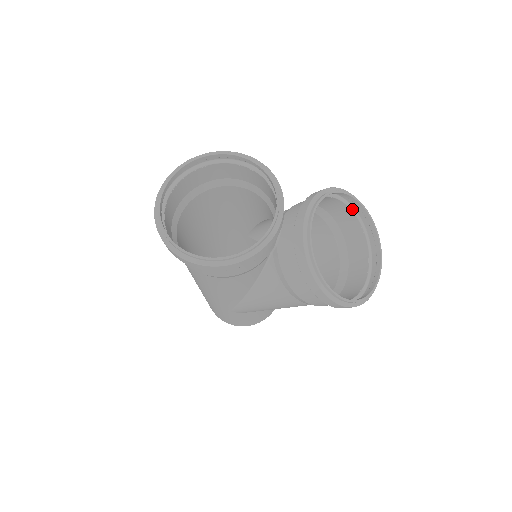
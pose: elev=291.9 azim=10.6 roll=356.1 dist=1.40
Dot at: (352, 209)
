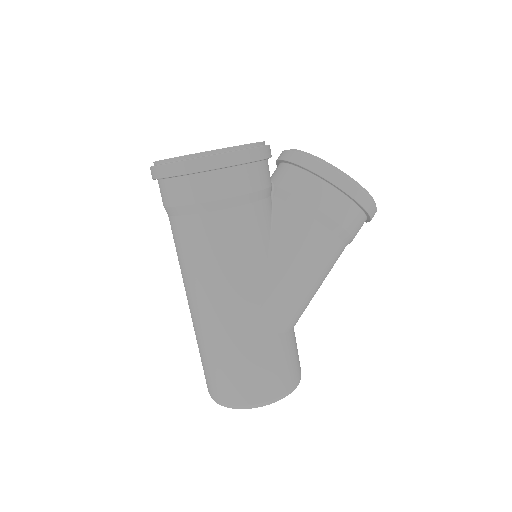
Dot at: occluded
